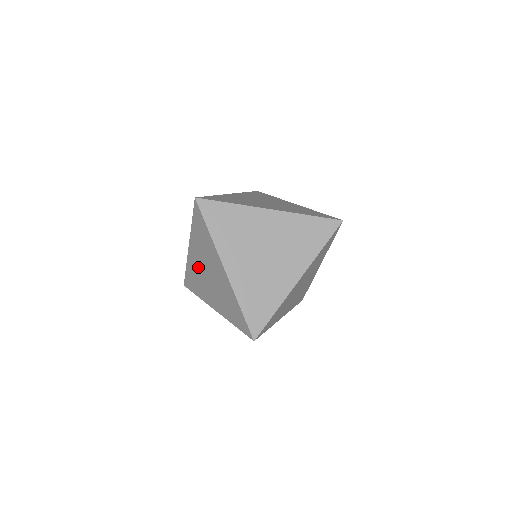
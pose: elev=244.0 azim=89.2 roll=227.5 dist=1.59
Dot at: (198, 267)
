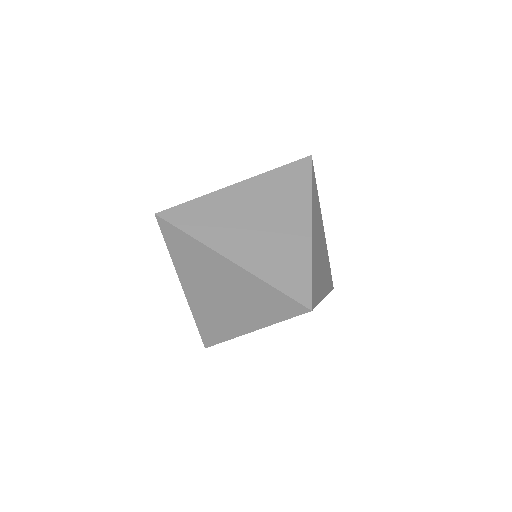
Dot at: (204, 300)
